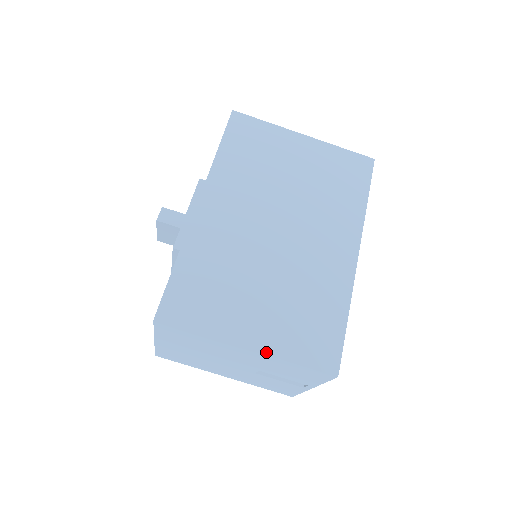
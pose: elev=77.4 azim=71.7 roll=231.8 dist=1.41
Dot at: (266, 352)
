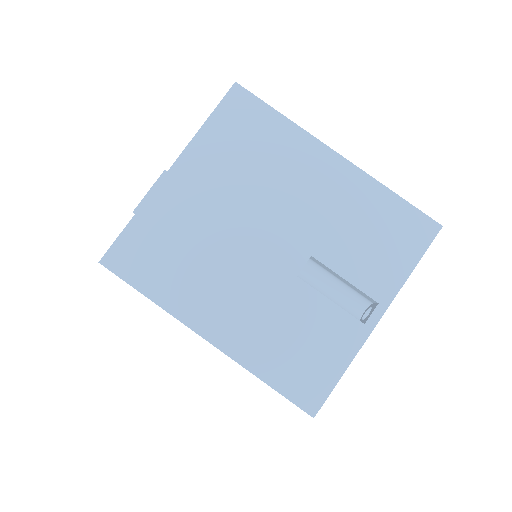
Dot at: (358, 168)
